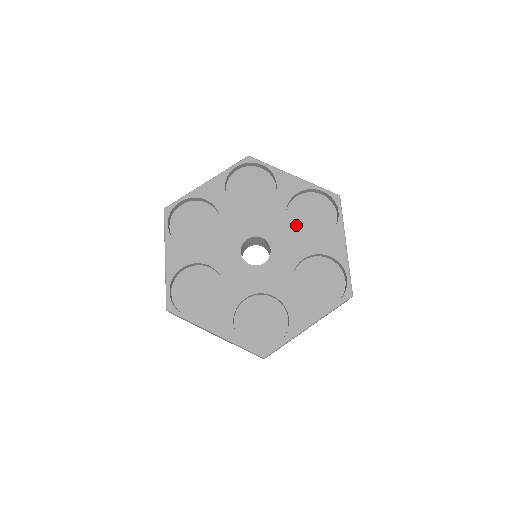
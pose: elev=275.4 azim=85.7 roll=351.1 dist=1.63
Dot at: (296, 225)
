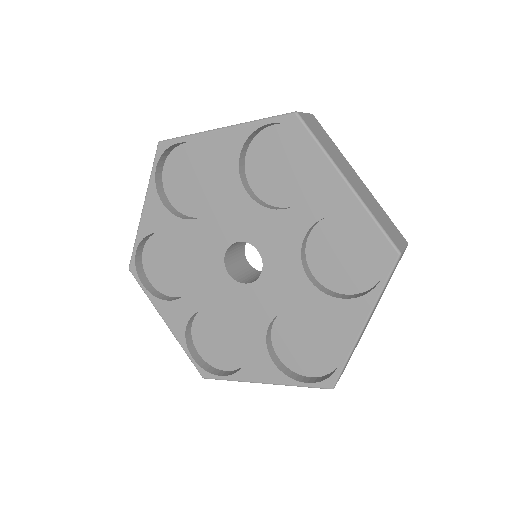
Dot at: (270, 193)
